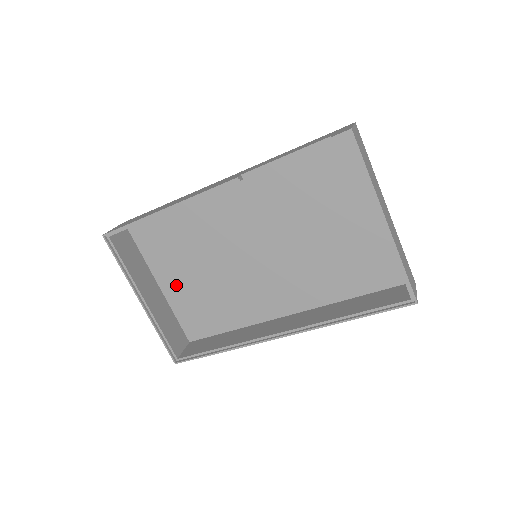
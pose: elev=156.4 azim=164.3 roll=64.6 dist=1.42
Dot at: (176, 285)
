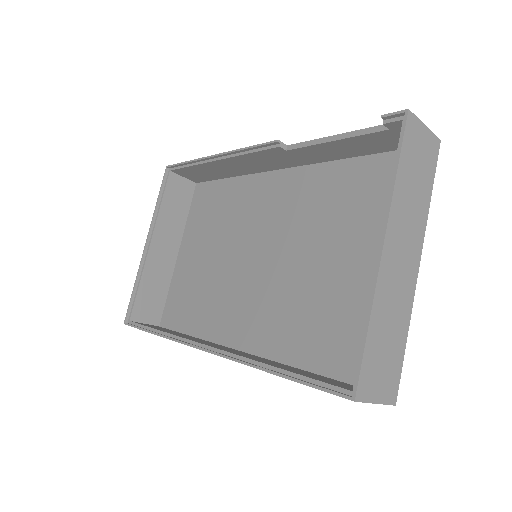
Dot at: (189, 258)
